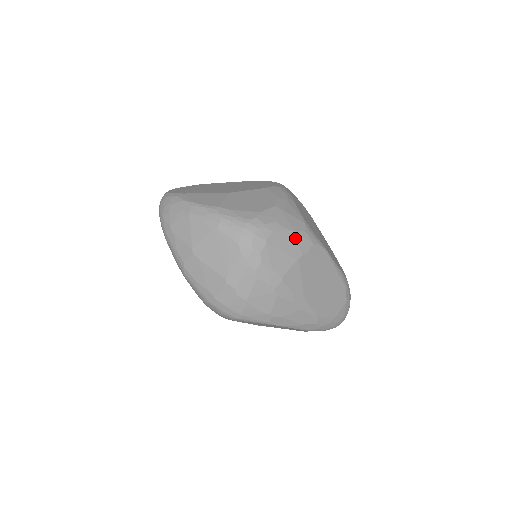
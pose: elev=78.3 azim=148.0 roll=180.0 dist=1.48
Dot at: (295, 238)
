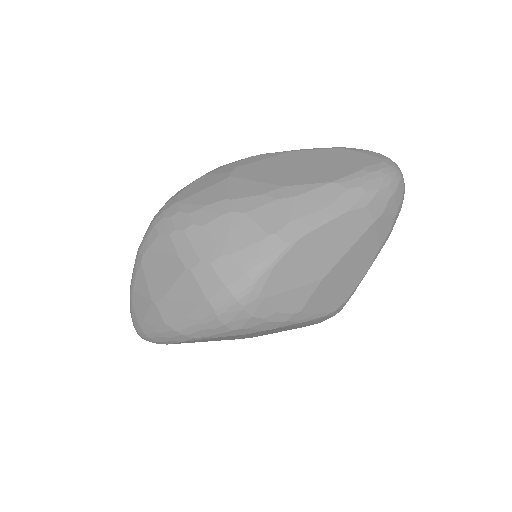
Dot at: (210, 176)
